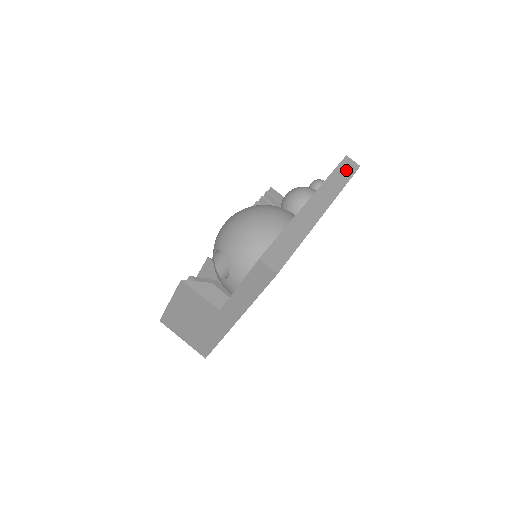
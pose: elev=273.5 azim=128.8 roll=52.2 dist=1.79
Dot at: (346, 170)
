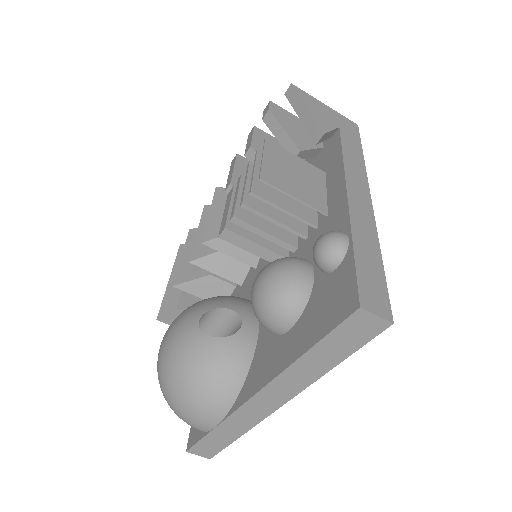
Dot at: (346, 340)
